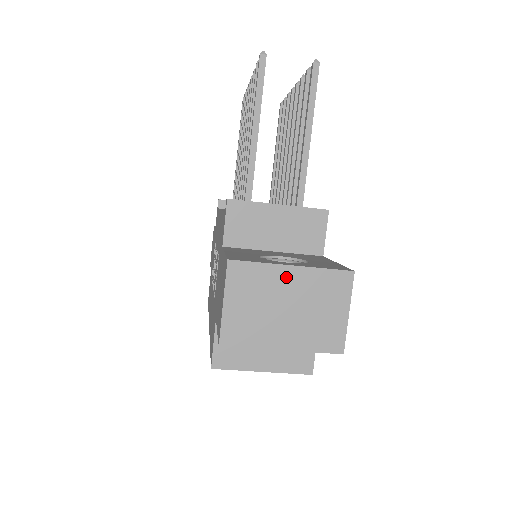
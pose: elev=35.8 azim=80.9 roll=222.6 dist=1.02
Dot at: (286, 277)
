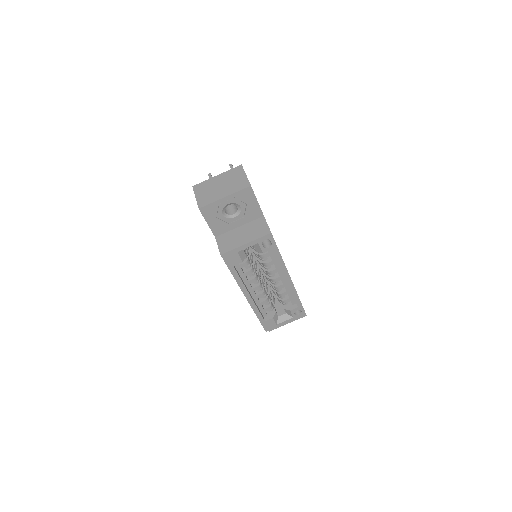
Dot at: (216, 179)
